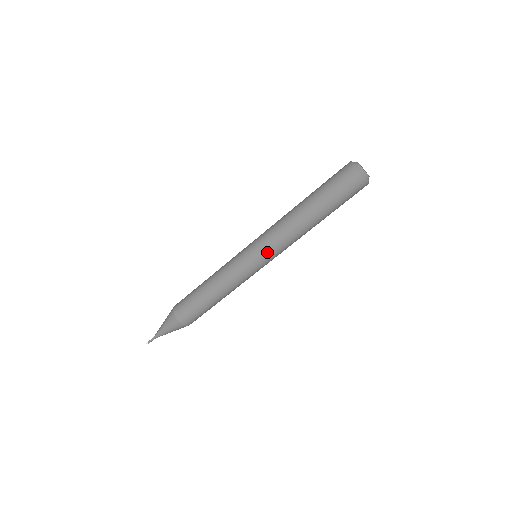
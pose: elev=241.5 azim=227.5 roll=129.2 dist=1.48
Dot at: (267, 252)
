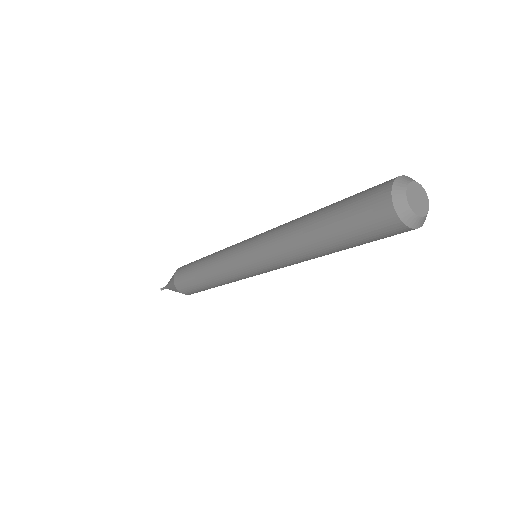
Dot at: (262, 267)
